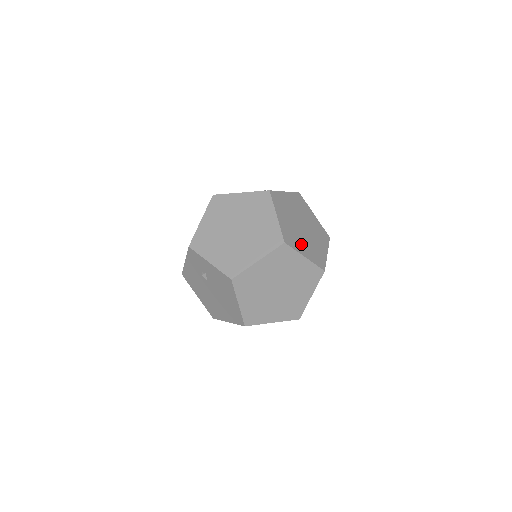
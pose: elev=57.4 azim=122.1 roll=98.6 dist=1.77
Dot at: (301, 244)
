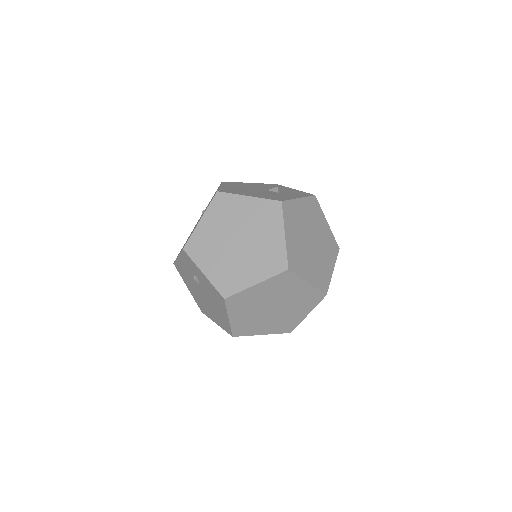
Dot at: (306, 266)
